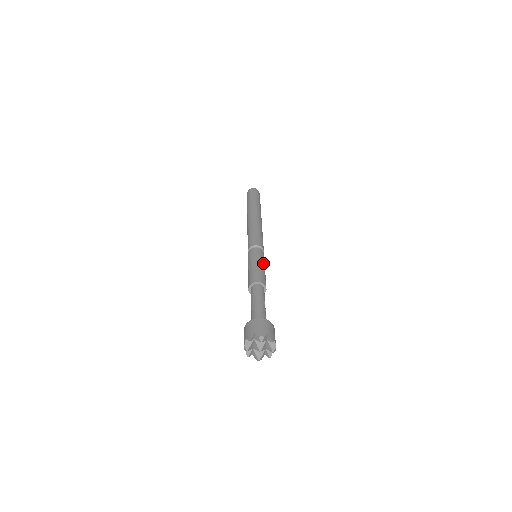
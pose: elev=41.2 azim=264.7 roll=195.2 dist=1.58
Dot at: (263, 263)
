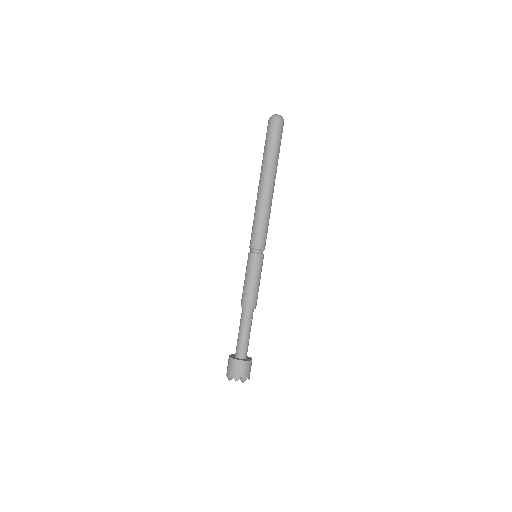
Dot at: occluded
